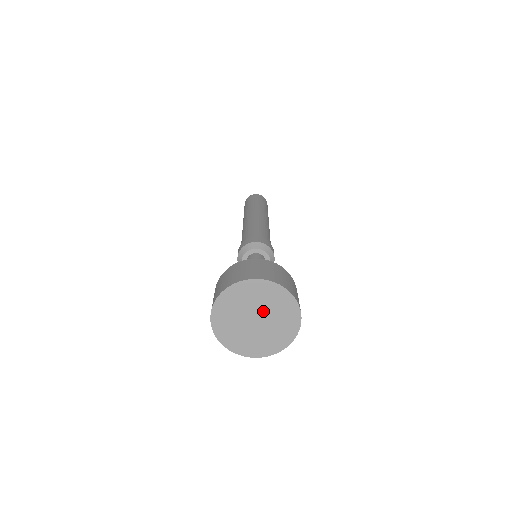
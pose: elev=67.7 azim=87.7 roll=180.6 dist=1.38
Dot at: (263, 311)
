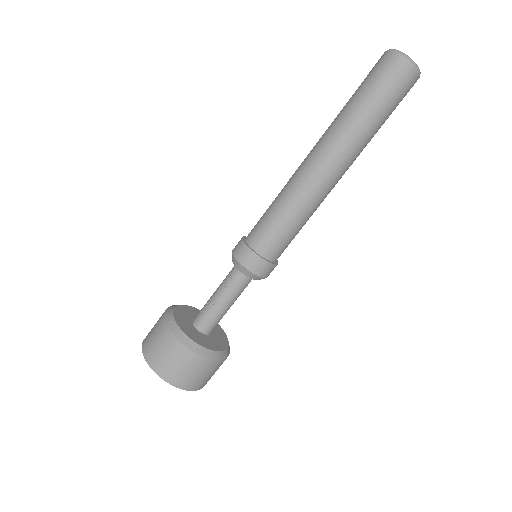
Dot at: occluded
